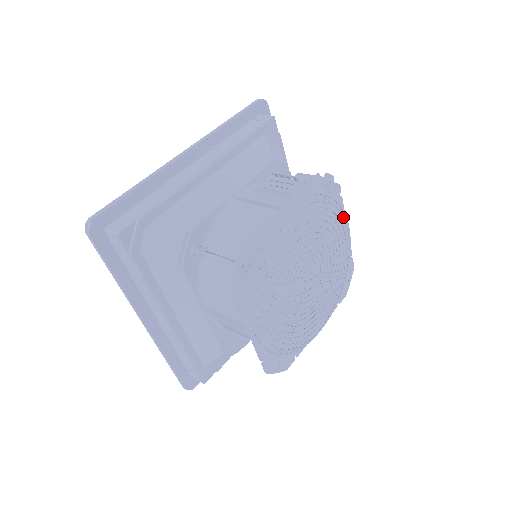
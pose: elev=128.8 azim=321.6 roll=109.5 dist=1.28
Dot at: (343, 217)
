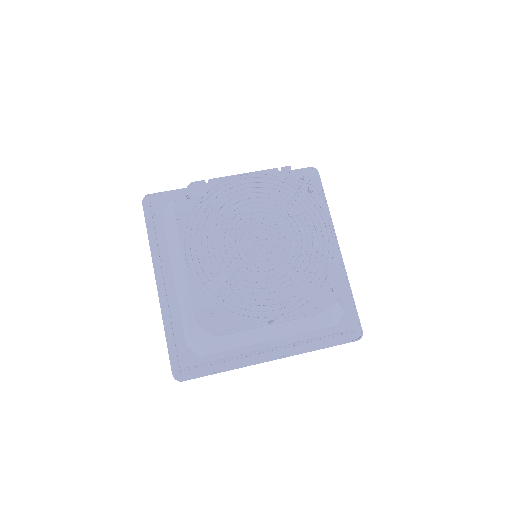
Dot at: (318, 211)
